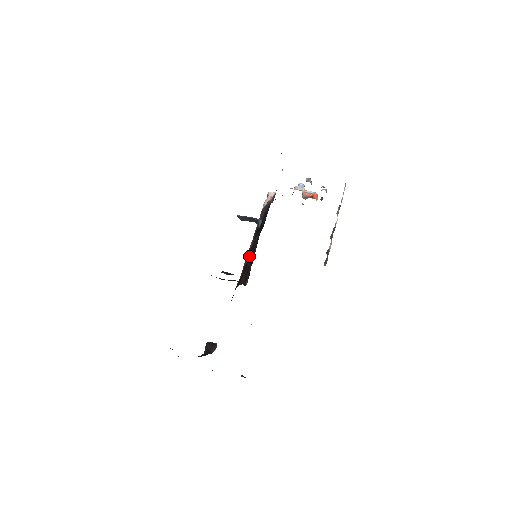
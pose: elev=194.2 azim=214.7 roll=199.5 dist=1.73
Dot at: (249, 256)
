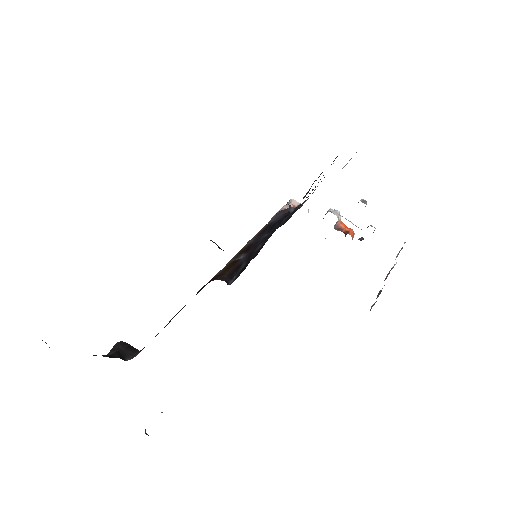
Dot at: (244, 252)
